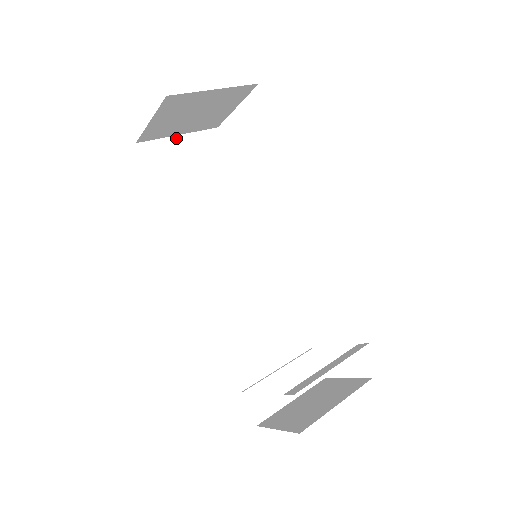
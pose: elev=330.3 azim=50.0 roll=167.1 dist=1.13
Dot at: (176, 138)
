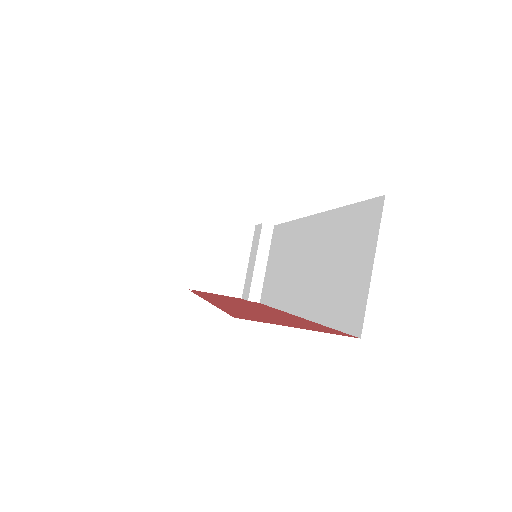
Dot at: occluded
